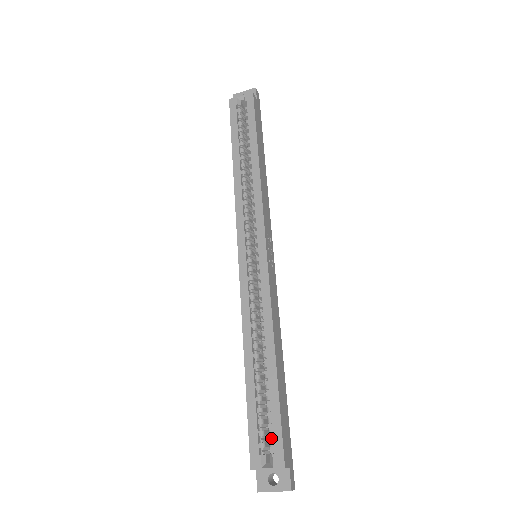
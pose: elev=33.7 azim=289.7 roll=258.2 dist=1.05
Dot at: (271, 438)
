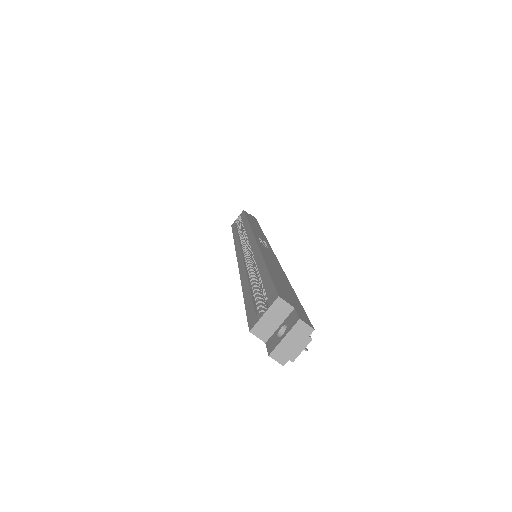
Dot at: occluded
